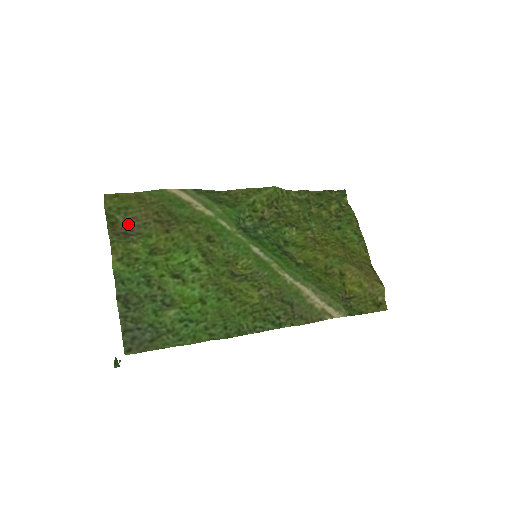
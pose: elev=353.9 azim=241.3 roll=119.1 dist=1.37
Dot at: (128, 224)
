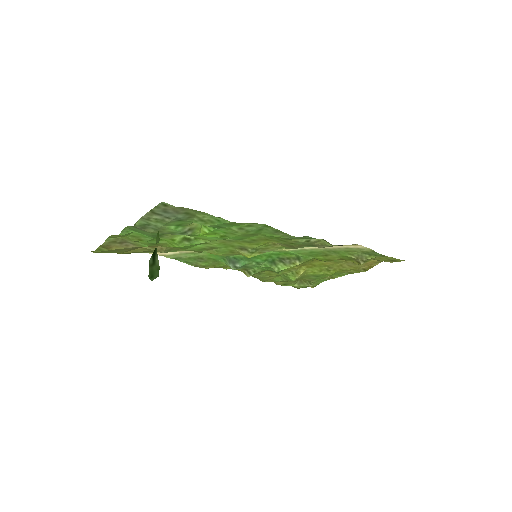
Dot at: (121, 249)
